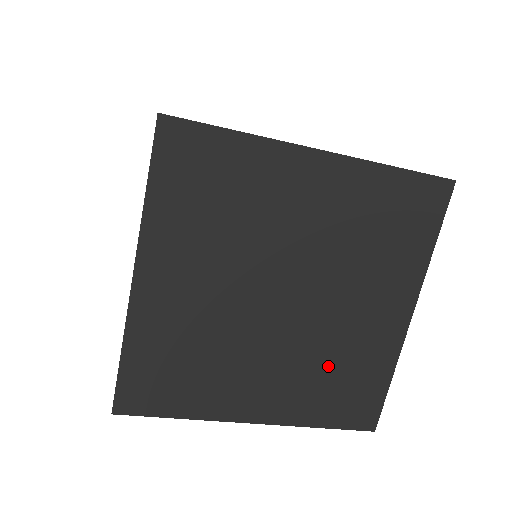
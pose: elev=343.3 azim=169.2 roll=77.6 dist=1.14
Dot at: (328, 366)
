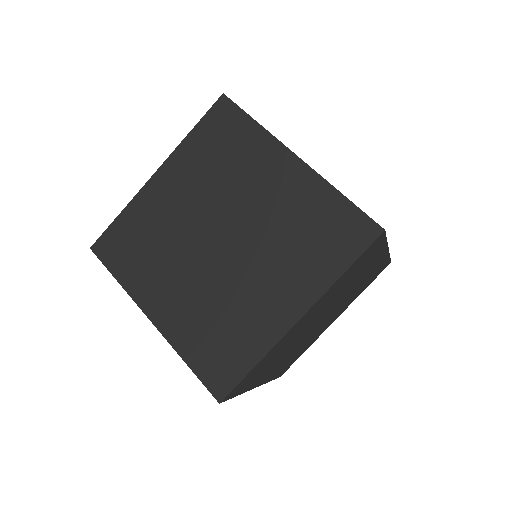
Dot at: (293, 237)
